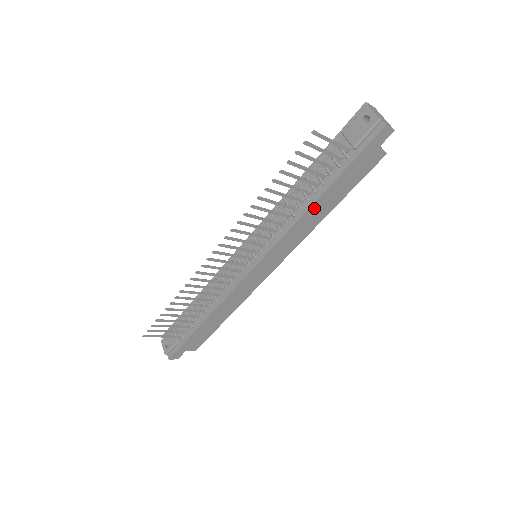
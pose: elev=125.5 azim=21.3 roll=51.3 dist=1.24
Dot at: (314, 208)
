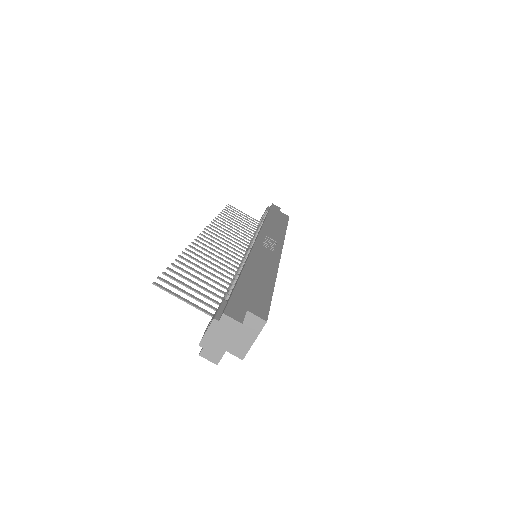
Dot at: occluded
